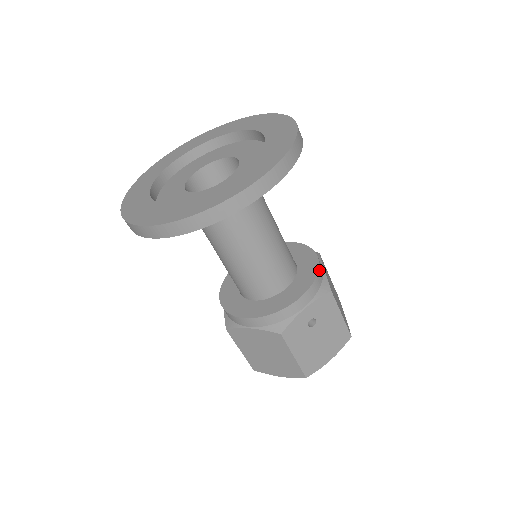
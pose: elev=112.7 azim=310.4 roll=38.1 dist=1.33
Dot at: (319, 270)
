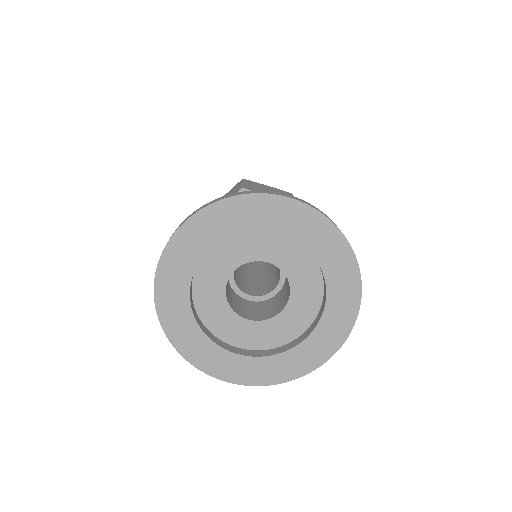
Dot at: occluded
